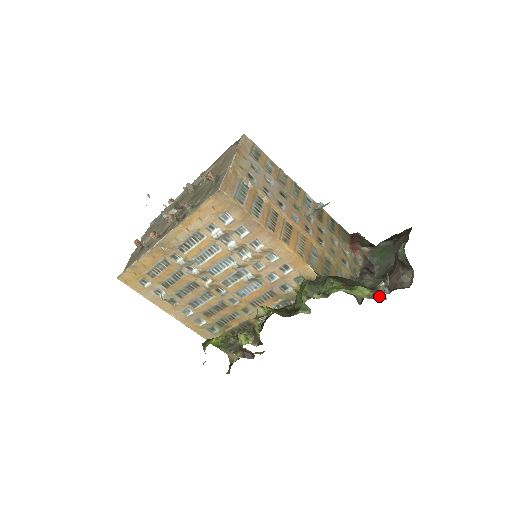
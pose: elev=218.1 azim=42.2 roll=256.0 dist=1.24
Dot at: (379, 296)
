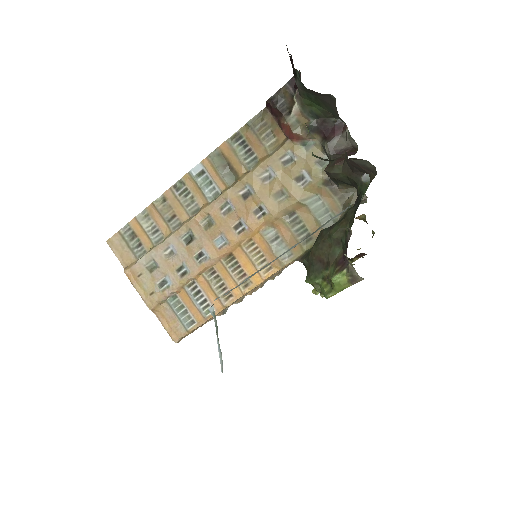
Dot at: (356, 277)
